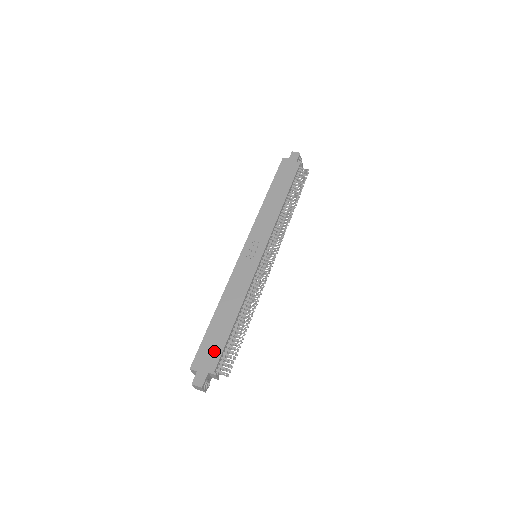
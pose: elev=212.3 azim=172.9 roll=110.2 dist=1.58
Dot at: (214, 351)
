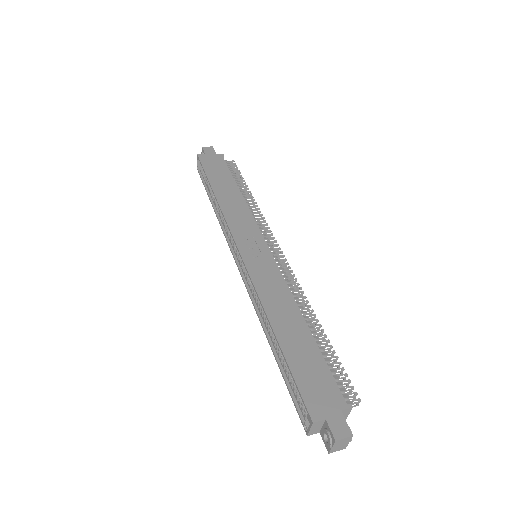
Dot at: (321, 379)
